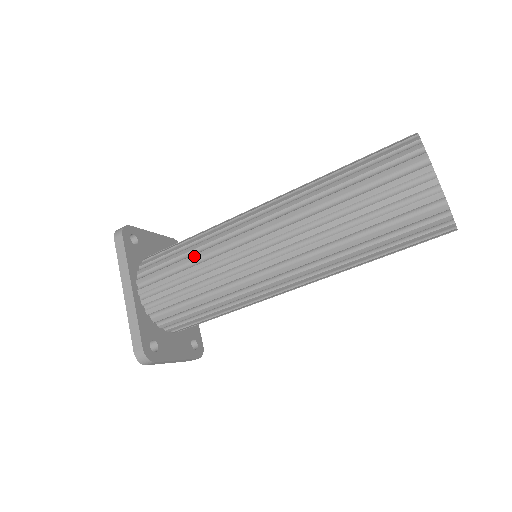
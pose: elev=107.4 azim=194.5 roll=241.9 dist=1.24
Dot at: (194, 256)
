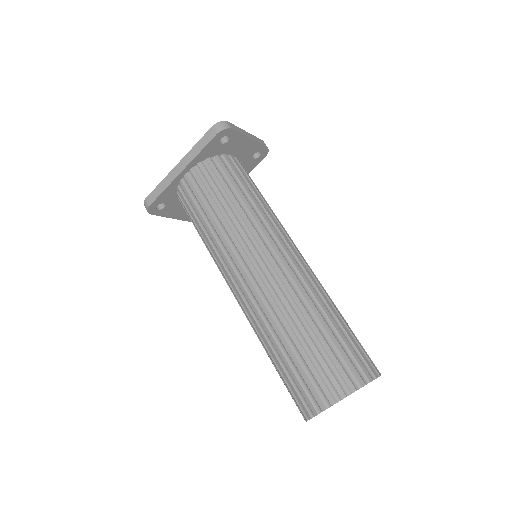
Dot at: (221, 217)
